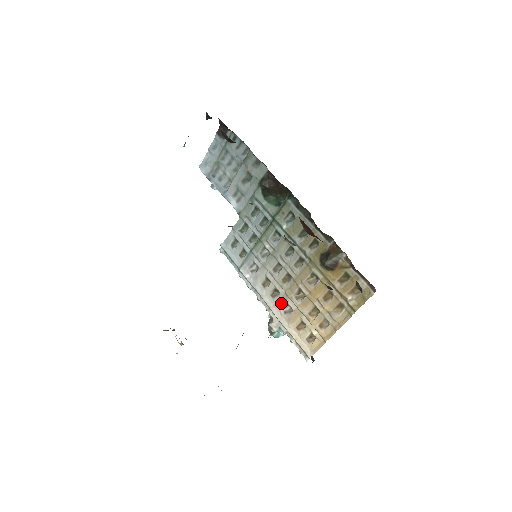
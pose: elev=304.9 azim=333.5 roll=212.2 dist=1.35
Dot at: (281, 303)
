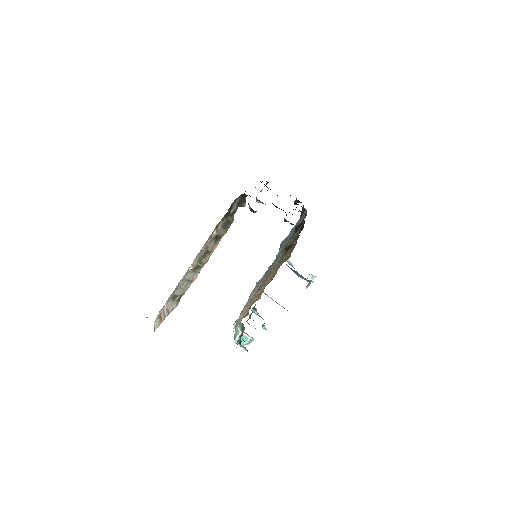
Dot at: occluded
